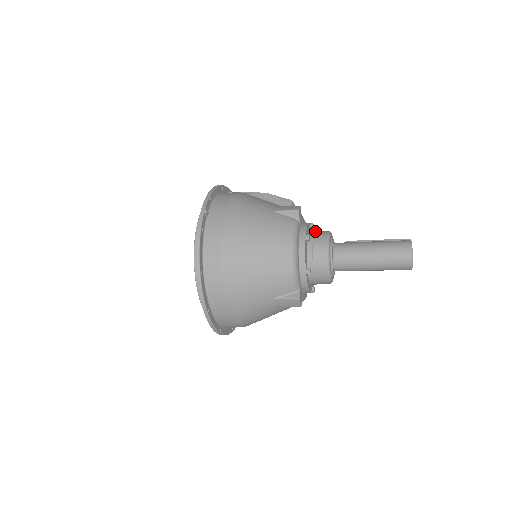
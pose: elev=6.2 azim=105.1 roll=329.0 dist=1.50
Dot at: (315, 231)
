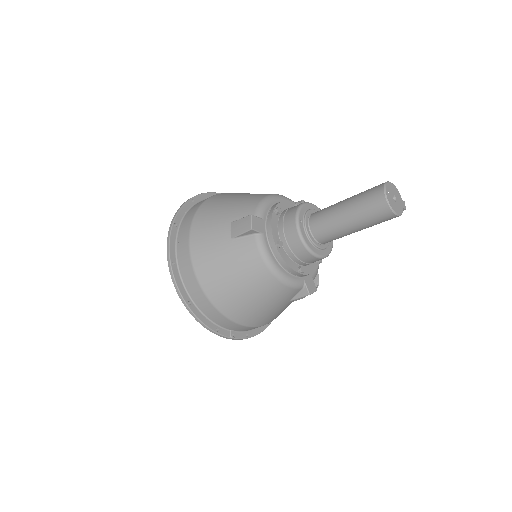
Dot at: occluded
